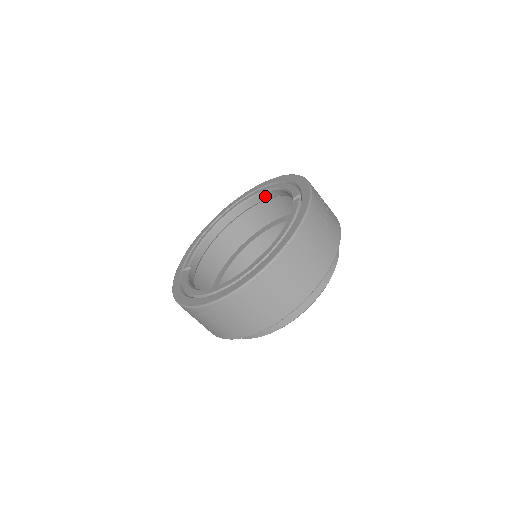
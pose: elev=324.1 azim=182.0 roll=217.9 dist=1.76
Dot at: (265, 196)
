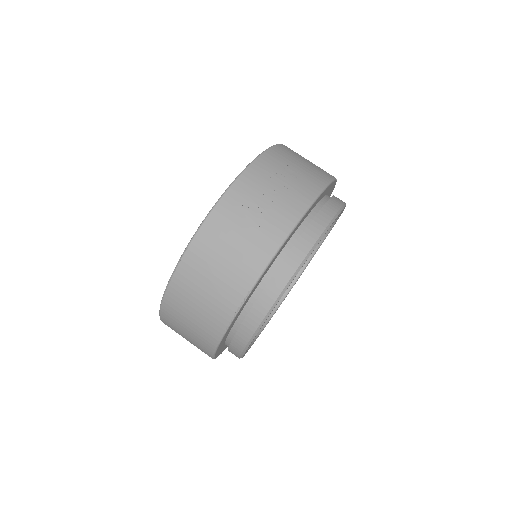
Dot at: occluded
